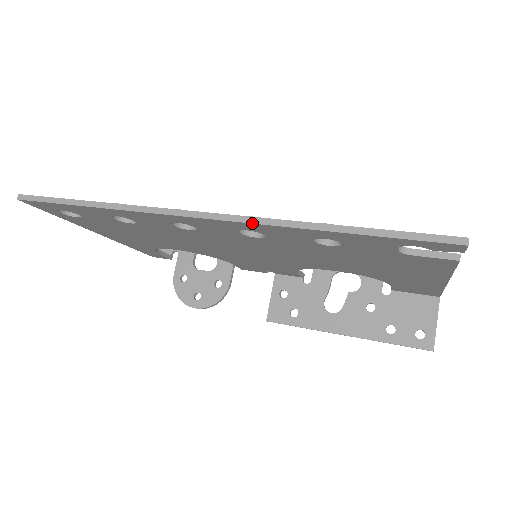
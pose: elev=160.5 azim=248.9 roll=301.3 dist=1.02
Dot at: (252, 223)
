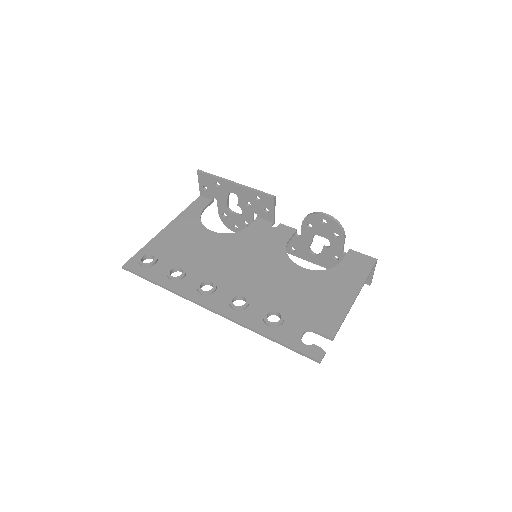
Dot at: (234, 322)
